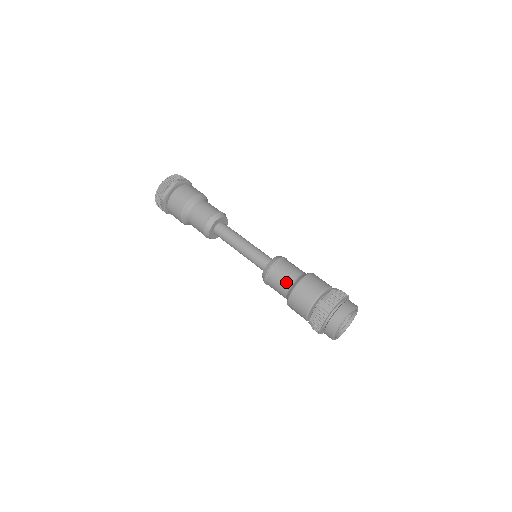
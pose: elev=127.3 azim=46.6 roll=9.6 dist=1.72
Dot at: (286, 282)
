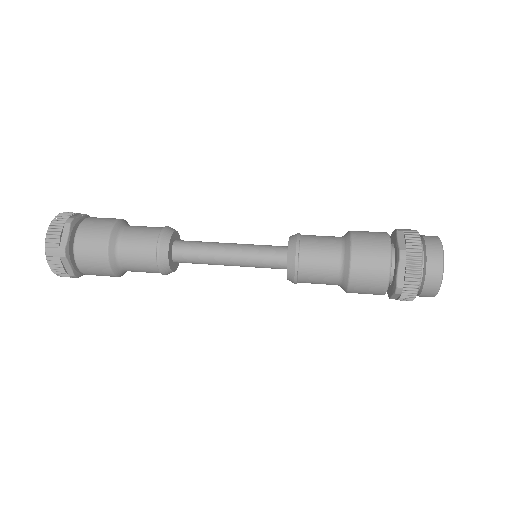
Dot at: (332, 238)
